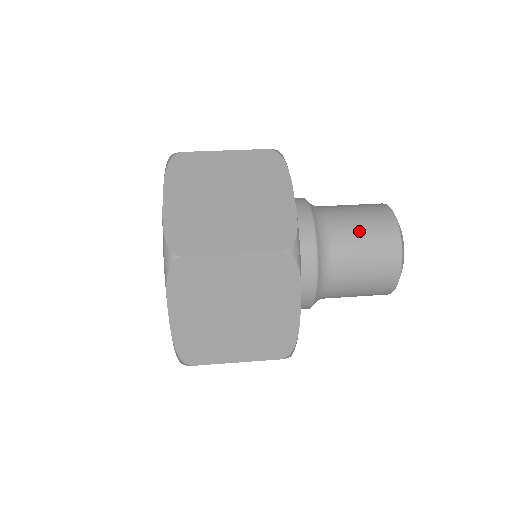
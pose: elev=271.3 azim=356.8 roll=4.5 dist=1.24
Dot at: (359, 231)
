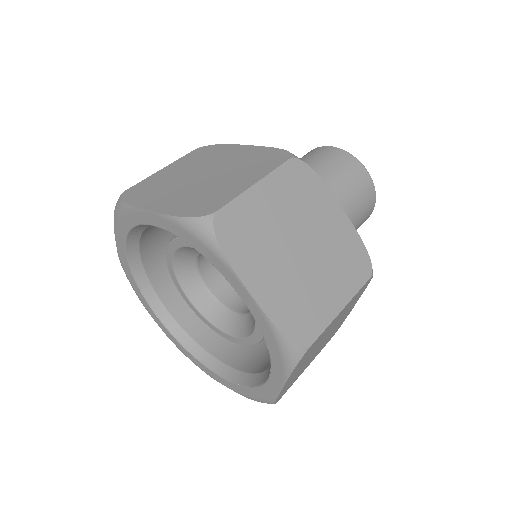
Dot at: (350, 196)
